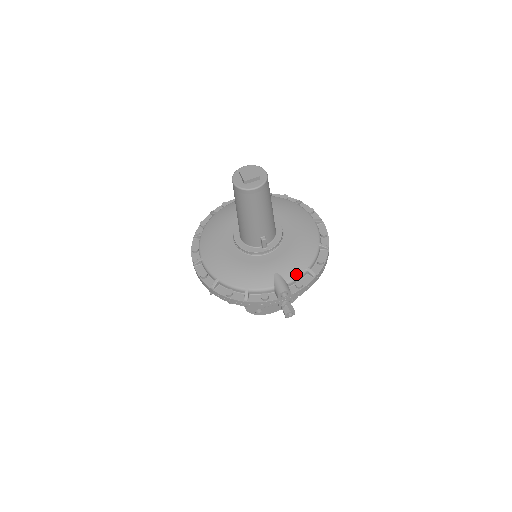
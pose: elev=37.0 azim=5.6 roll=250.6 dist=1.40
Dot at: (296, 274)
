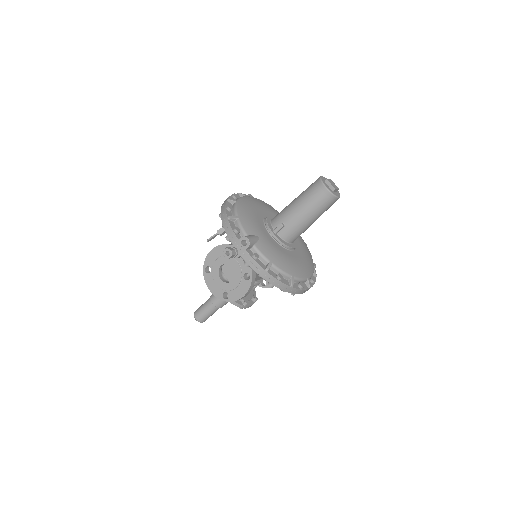
Dot at: (264, 252)
